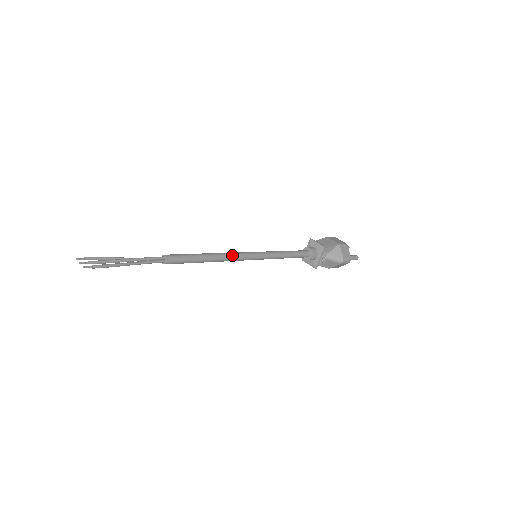
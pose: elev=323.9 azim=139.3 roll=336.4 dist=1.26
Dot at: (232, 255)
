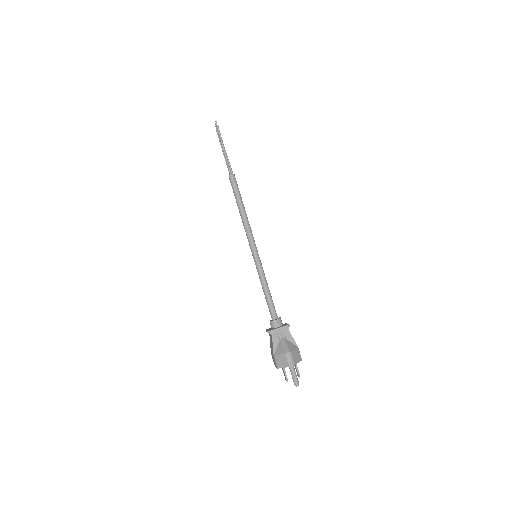
Dot at: (250, 229)
